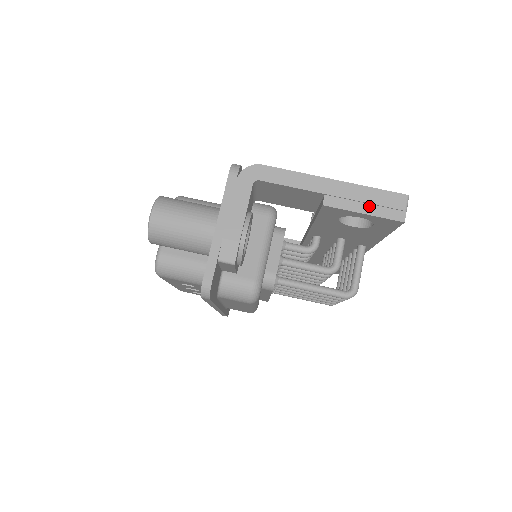
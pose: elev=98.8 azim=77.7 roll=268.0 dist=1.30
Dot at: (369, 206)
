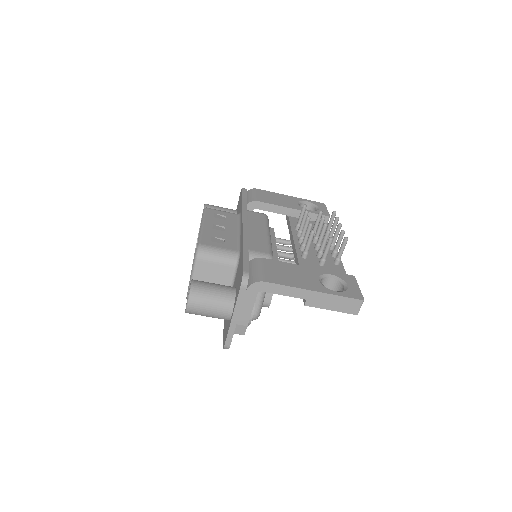
Dot at: (336, 306)
